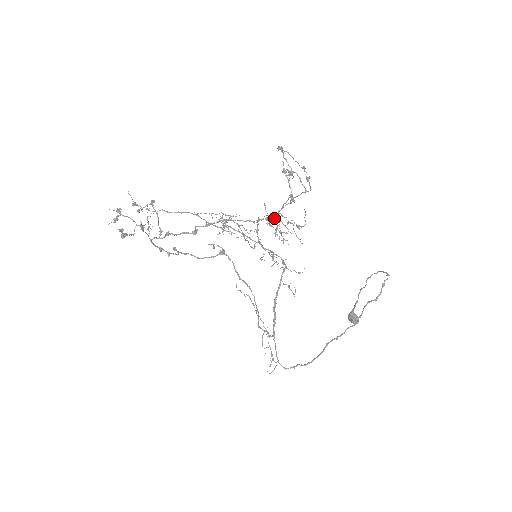
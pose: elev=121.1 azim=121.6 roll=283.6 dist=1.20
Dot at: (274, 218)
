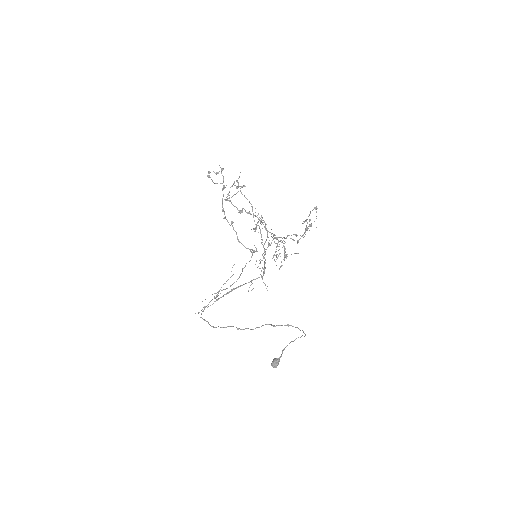
Dot at: occluded
